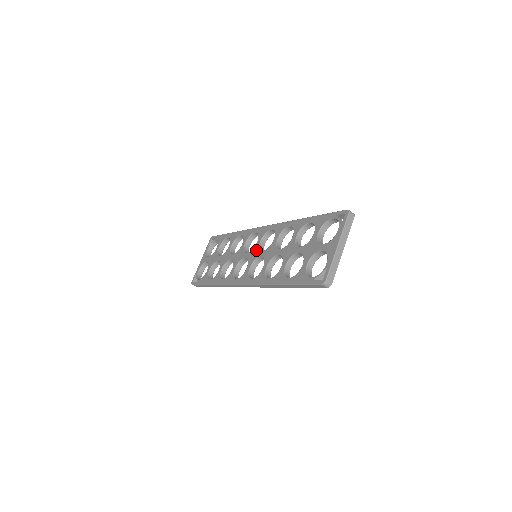
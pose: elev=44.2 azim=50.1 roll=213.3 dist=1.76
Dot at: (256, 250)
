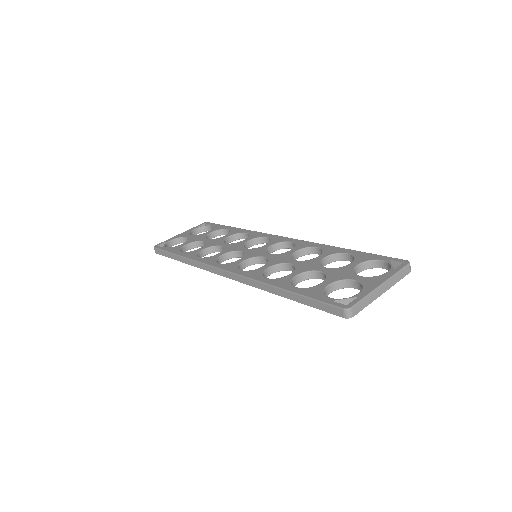
Dot at: (261, 250)
